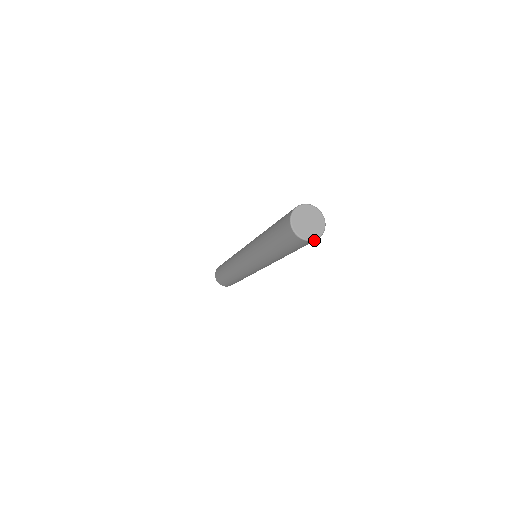
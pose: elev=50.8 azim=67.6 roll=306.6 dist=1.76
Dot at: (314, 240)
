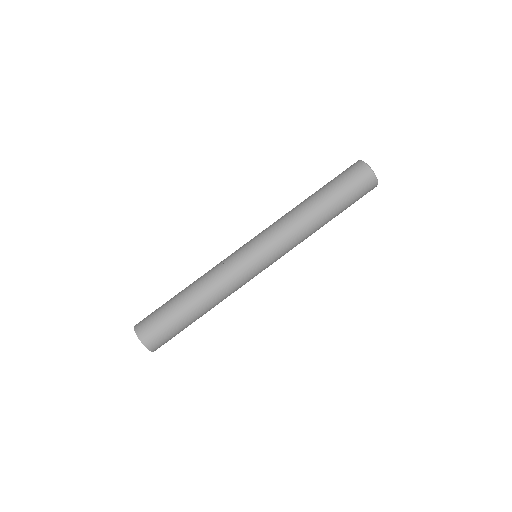
Dot at: (377, 182)
